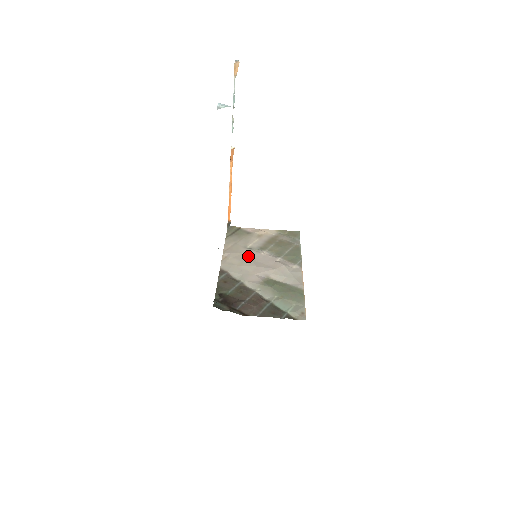
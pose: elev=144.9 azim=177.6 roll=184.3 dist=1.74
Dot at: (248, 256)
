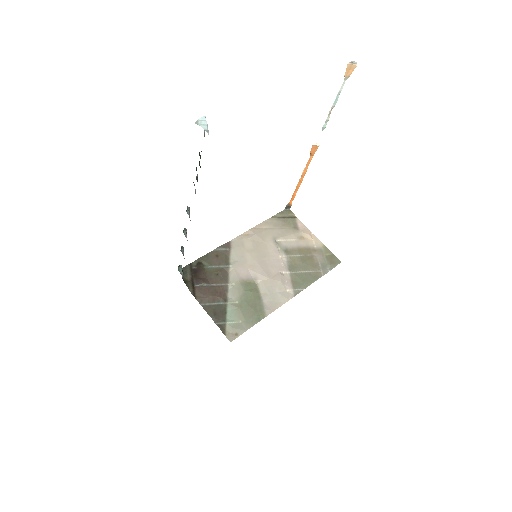
Dot at: (265, 249)
